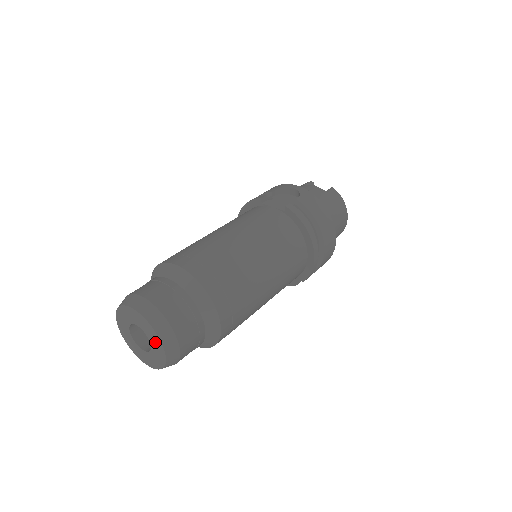
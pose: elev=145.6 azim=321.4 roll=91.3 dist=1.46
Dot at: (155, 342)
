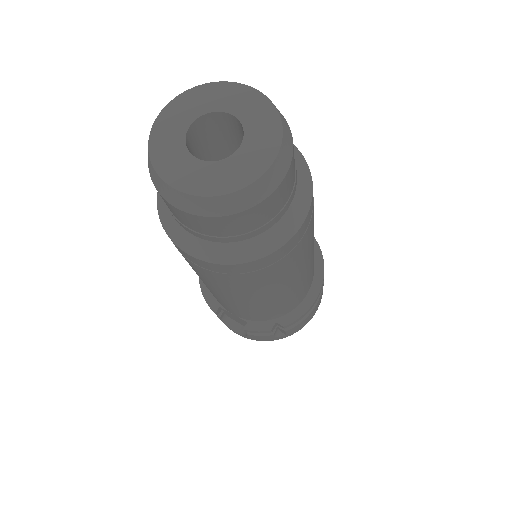
Dot at: (262, 139)
